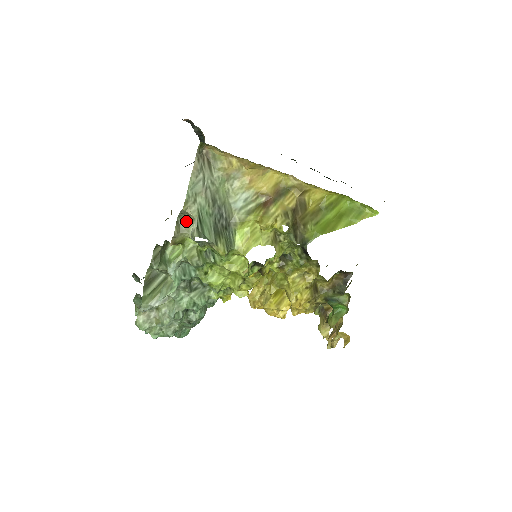
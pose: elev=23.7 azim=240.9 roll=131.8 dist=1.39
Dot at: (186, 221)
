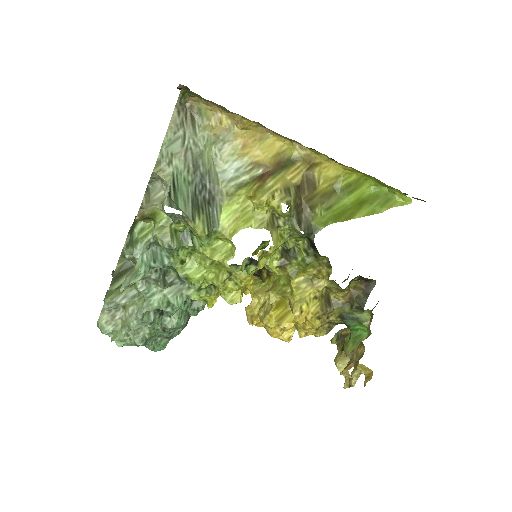
Dot at: (159, 189)
